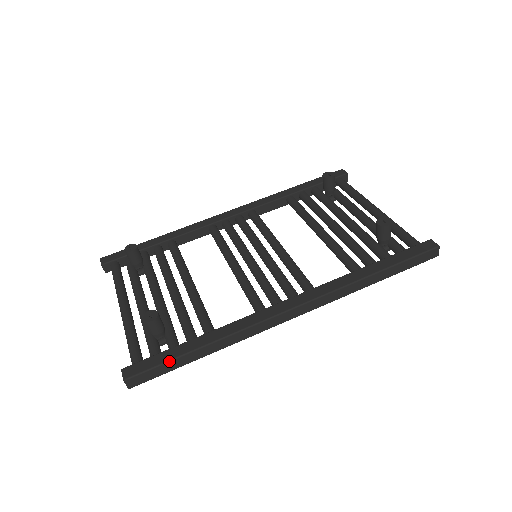
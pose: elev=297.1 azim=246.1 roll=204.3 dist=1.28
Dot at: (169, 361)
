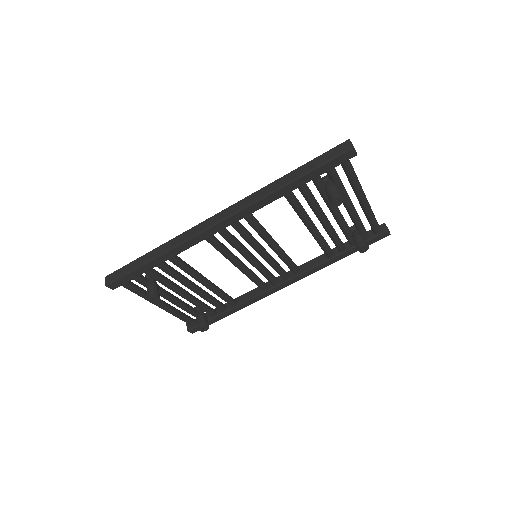
Dot at: occluded
